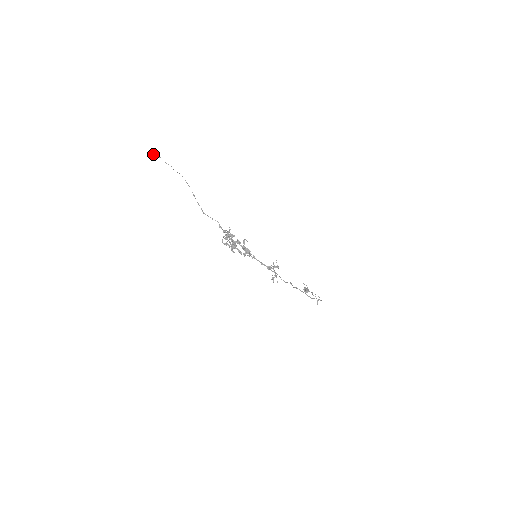
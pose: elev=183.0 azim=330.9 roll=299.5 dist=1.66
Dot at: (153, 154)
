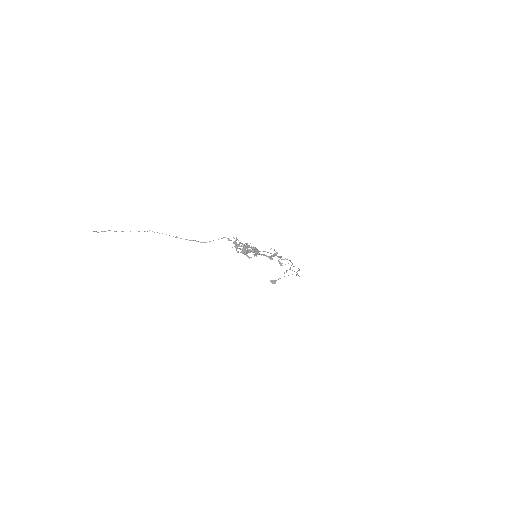
Dot at: (98, 232)
